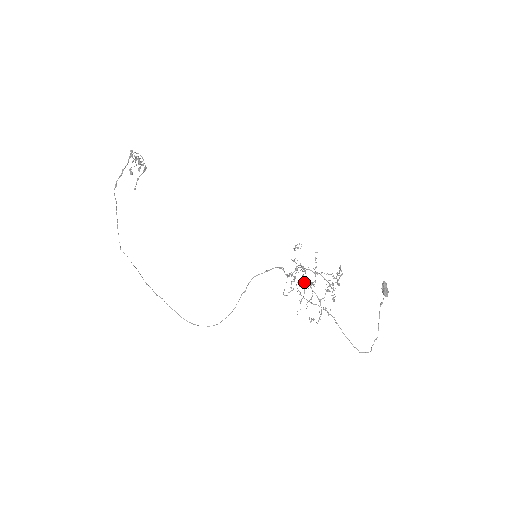
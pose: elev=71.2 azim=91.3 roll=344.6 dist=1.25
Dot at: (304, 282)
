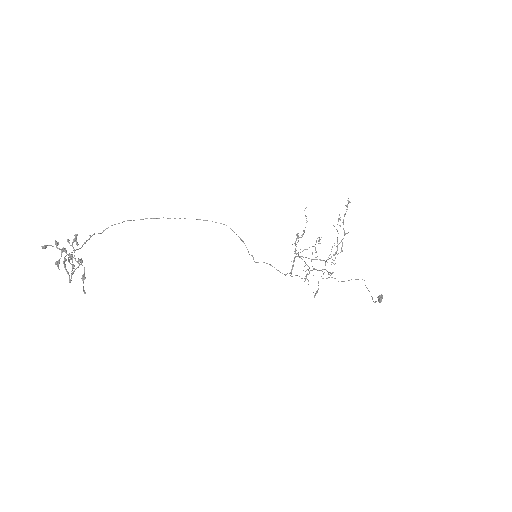
Dot at: occluded
